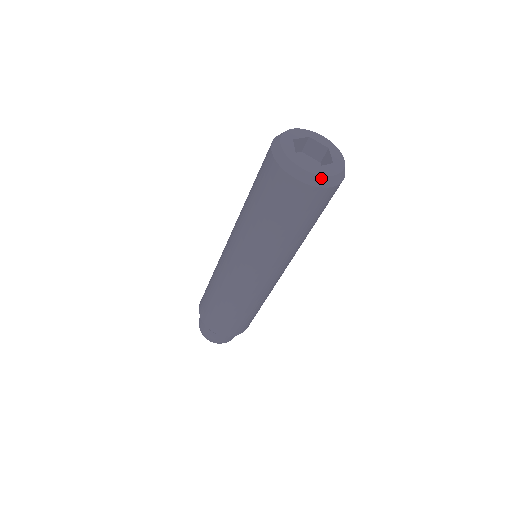
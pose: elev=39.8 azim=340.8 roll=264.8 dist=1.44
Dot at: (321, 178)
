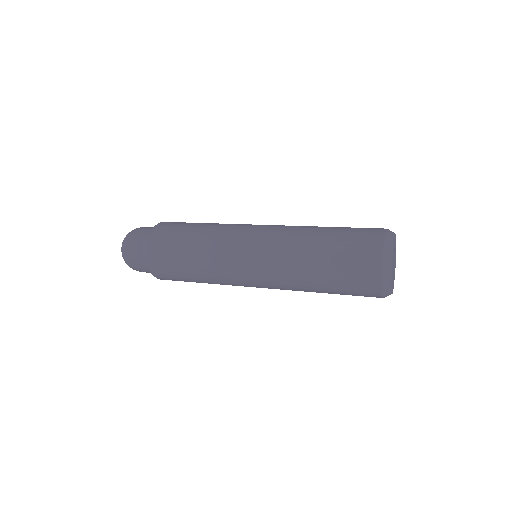
Dot at: occluded
